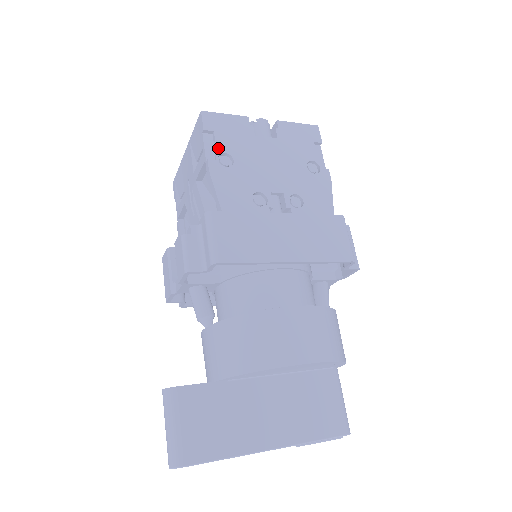
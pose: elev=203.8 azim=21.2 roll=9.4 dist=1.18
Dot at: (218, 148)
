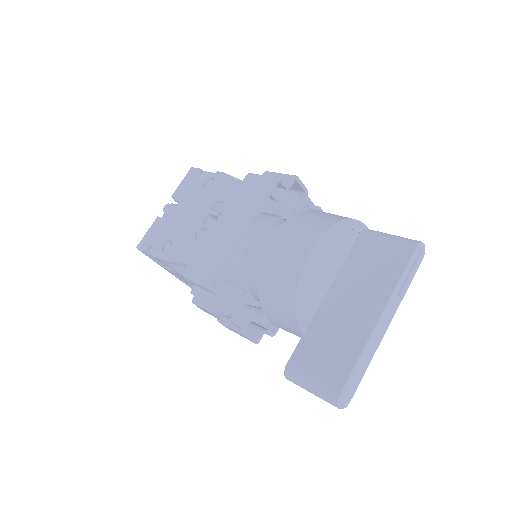
Dot at: (158, 247)
